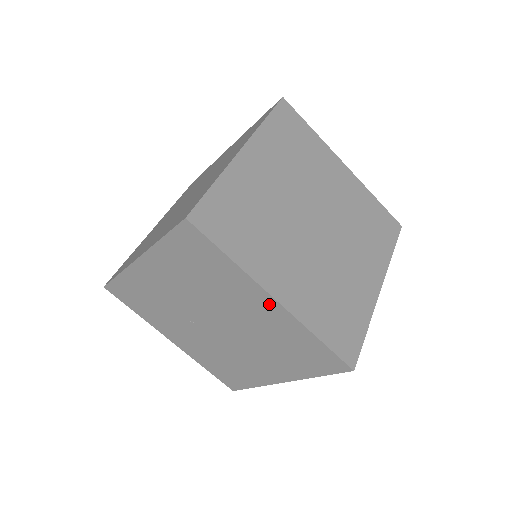
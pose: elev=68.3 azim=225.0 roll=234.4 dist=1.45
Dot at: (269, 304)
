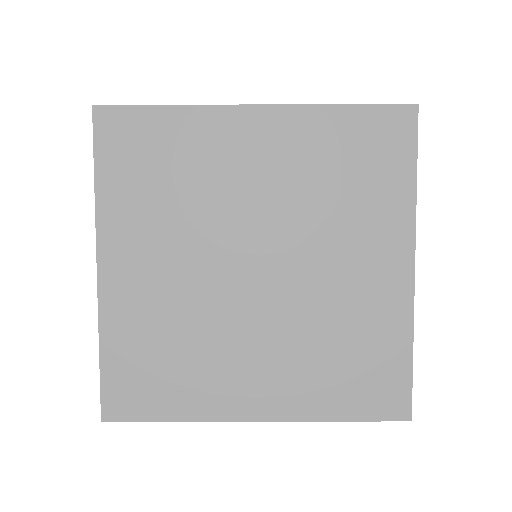
Dot at: occluded
